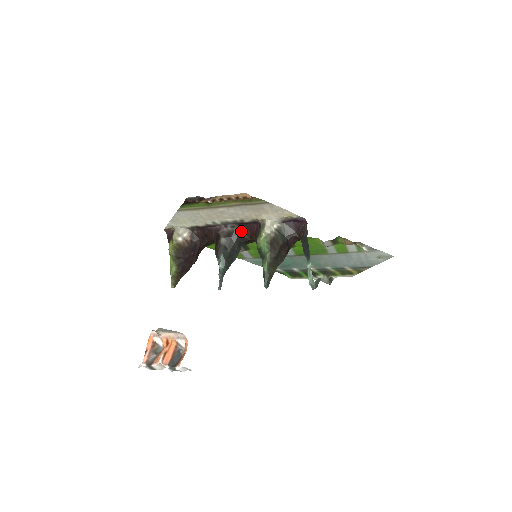
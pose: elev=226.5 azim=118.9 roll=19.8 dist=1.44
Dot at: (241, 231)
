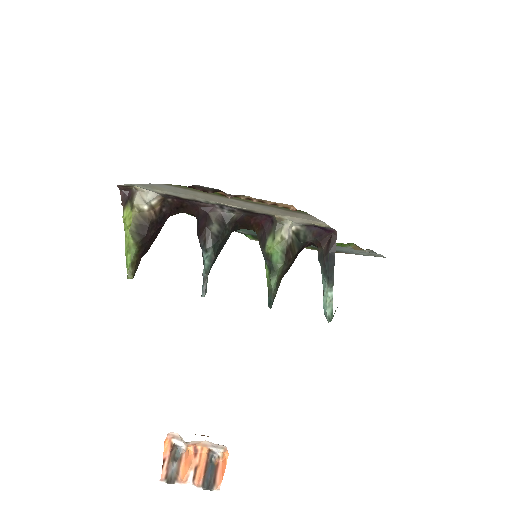
Dot at: (241, 218)
